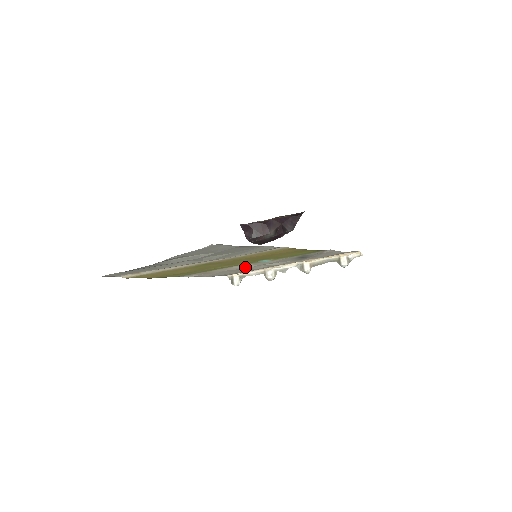
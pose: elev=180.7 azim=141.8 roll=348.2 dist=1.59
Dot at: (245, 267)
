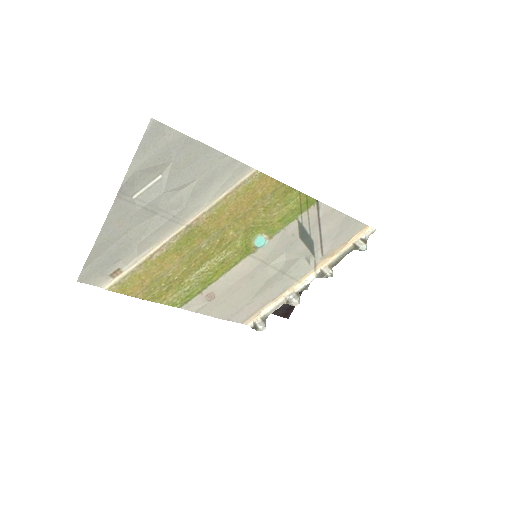
Dot at: (248, 268)
